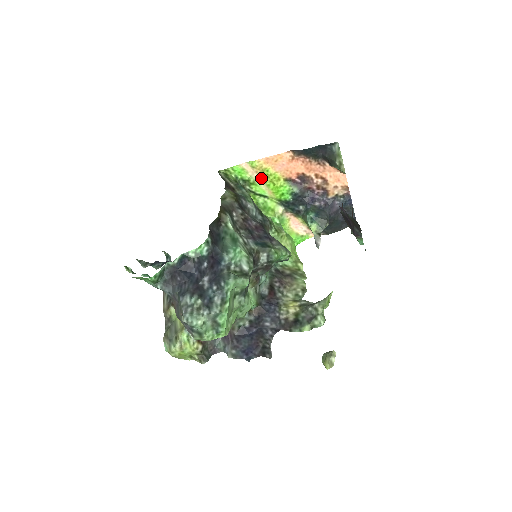
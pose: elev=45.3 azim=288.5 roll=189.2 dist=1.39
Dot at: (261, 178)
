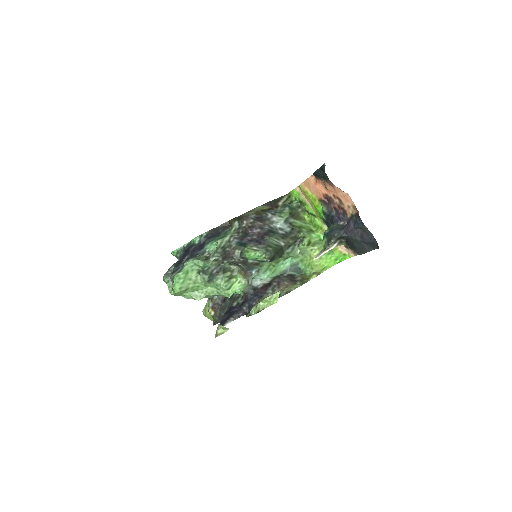
Dot at: (307, 199)
